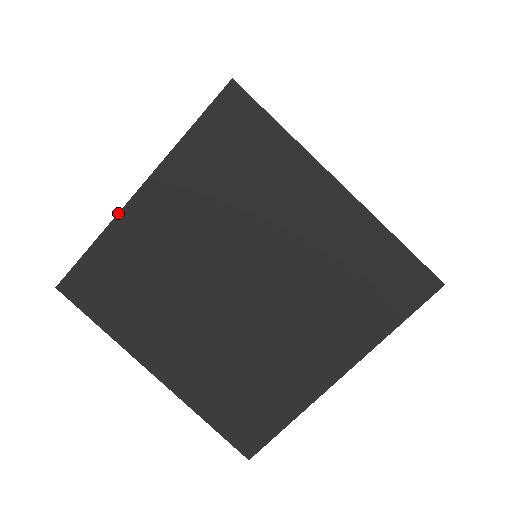
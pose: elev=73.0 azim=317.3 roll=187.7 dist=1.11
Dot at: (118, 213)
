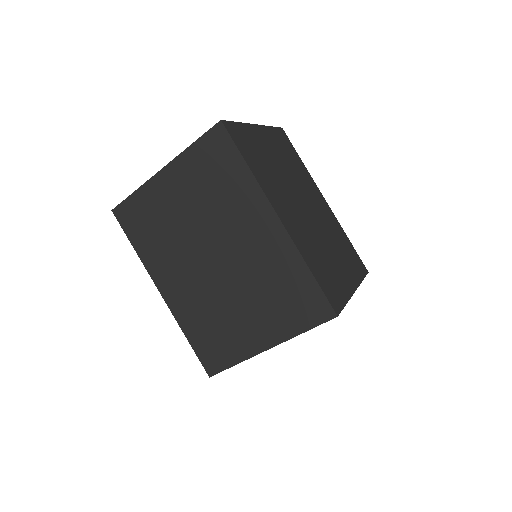
Dot at: occluded
